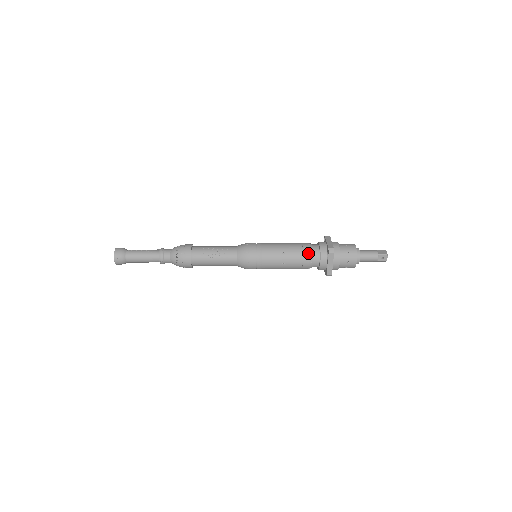
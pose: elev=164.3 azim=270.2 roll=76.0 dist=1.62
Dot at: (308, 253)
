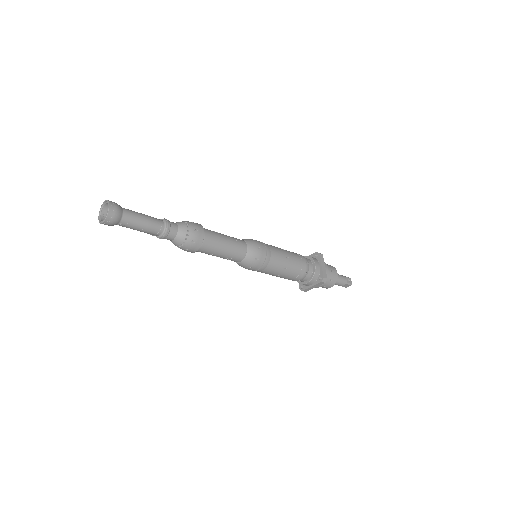
Dot at: occluded
